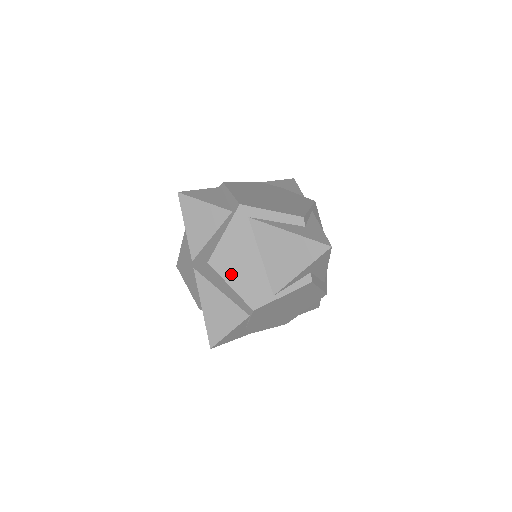
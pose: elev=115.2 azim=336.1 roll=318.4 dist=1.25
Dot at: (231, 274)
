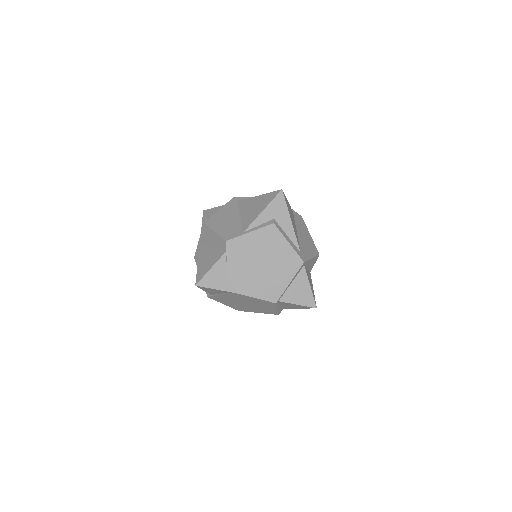
Dot at: (217, 226)
